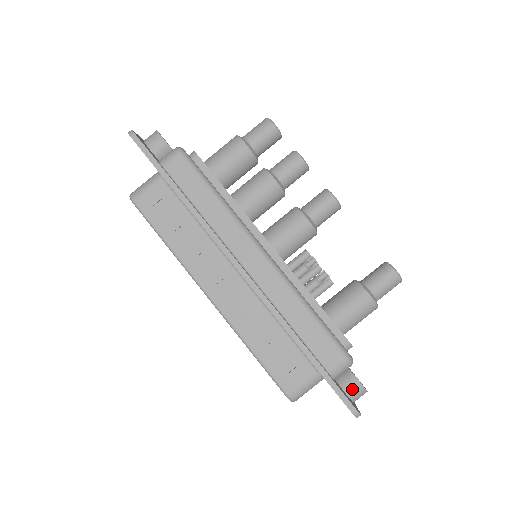
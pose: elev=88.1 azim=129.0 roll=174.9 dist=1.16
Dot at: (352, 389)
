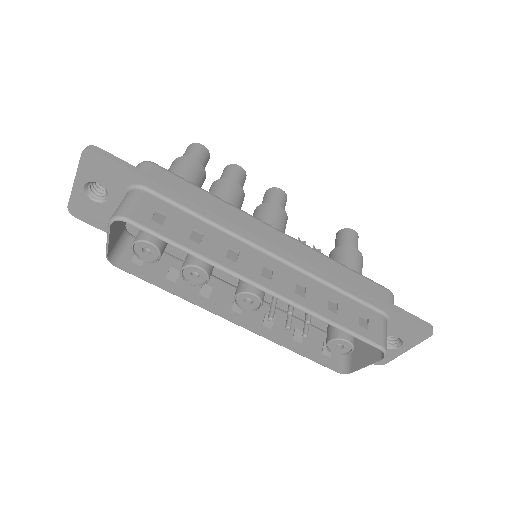
Dot at: occluded
